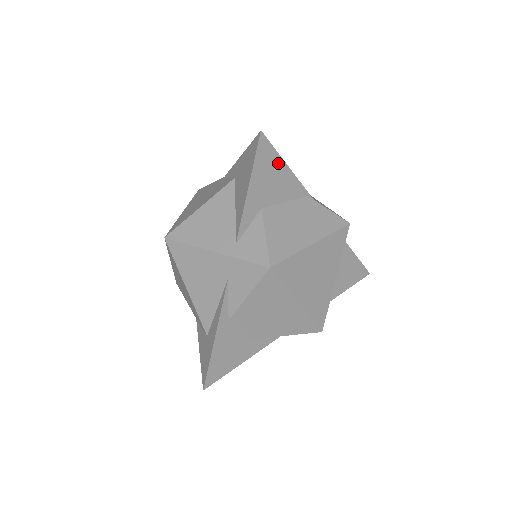
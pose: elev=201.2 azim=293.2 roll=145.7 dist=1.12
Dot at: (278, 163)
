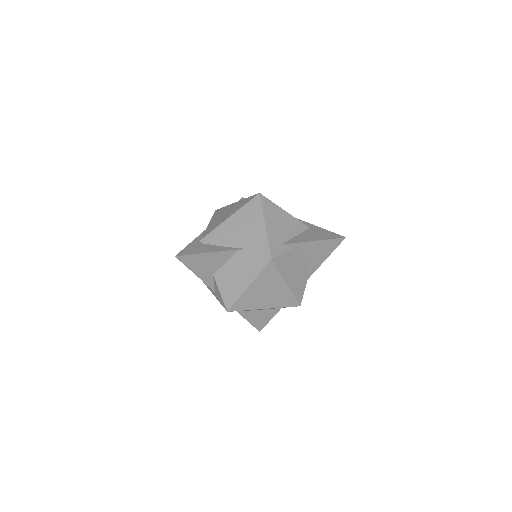
Dot at: (201, 256)
